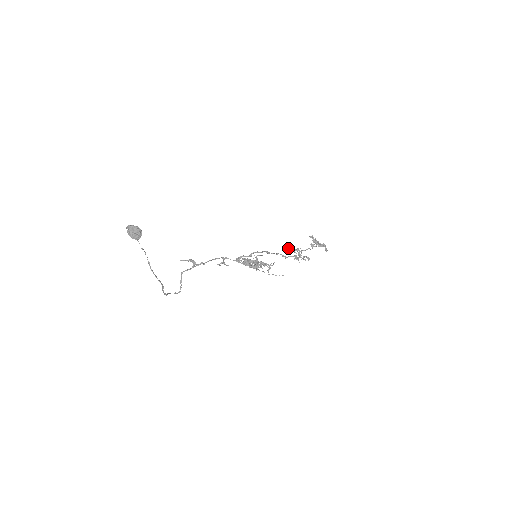
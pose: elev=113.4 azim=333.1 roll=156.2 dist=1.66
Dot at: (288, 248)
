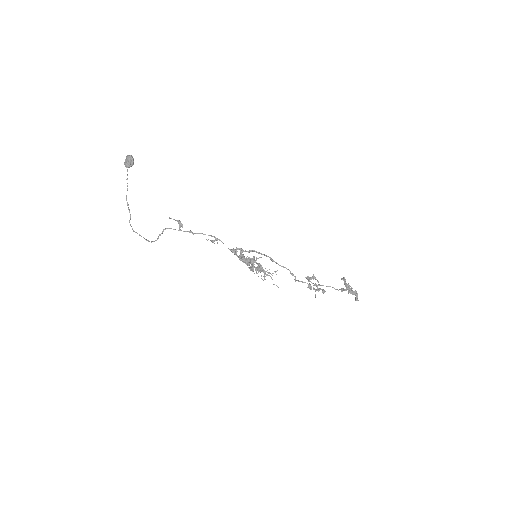
Dot at: occluded
